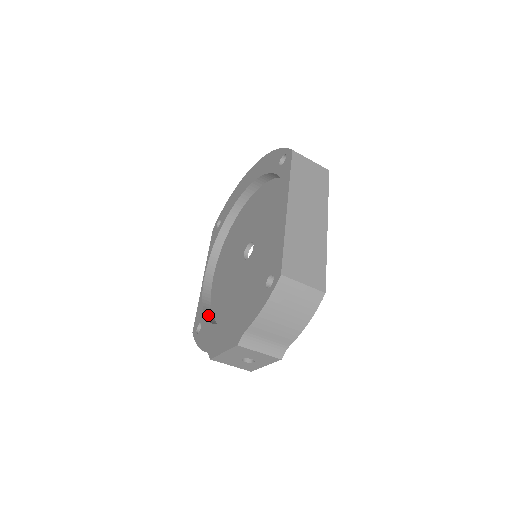
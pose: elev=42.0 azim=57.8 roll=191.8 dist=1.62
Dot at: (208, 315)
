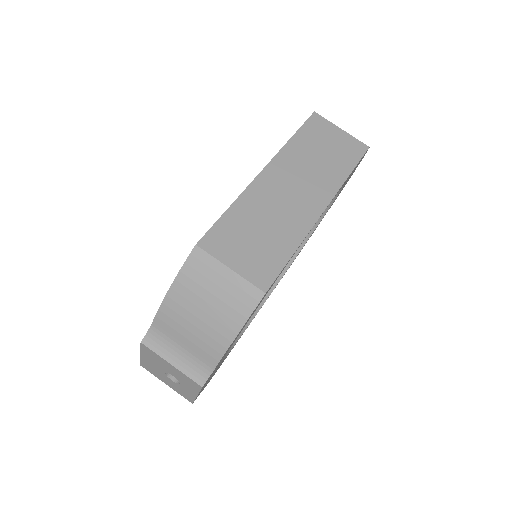
Dot at: occluded
